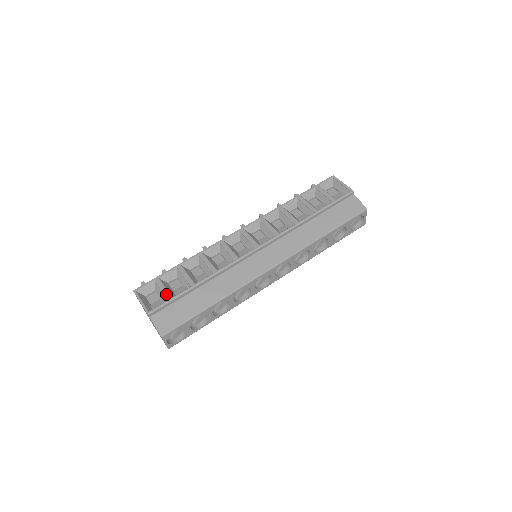
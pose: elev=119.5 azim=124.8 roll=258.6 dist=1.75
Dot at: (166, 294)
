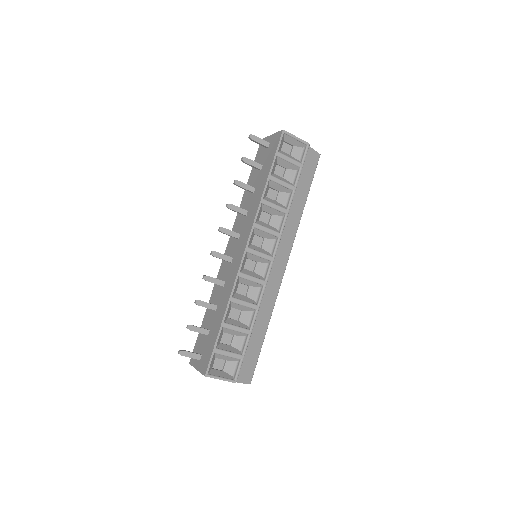
Dot at: (236, 357)
